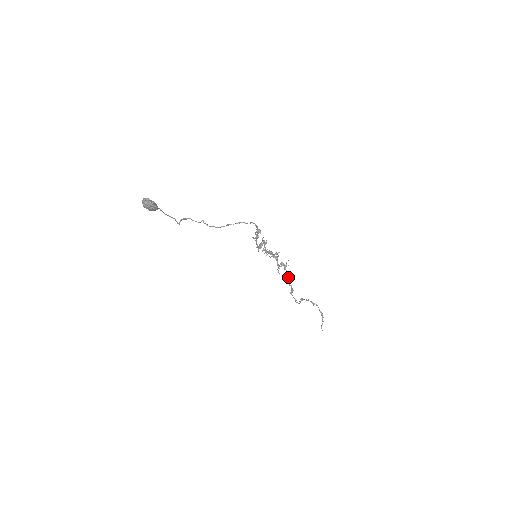
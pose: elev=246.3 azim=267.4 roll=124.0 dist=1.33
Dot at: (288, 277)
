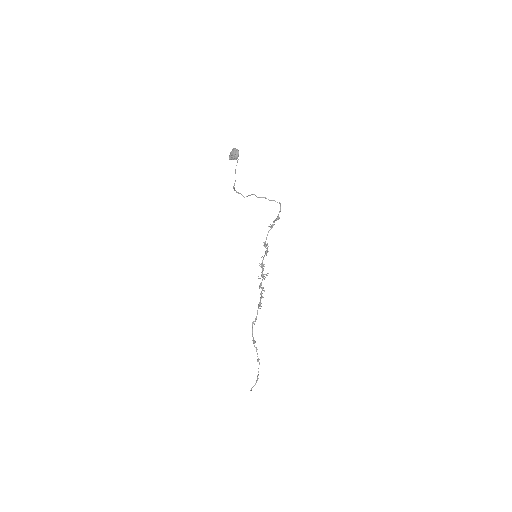
Dot at: (260, 303)
